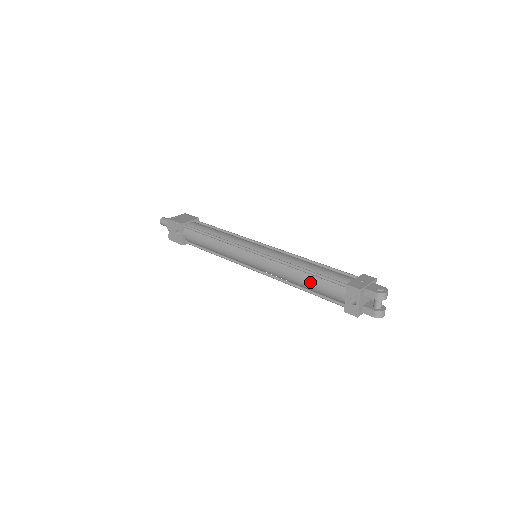
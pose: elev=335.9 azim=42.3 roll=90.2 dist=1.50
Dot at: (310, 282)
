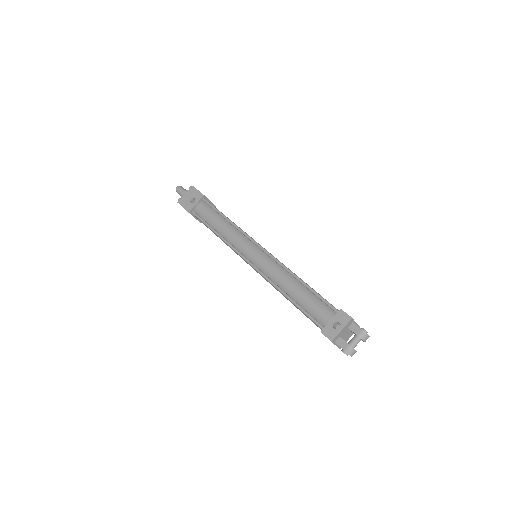
Dot at: (303, 294)
